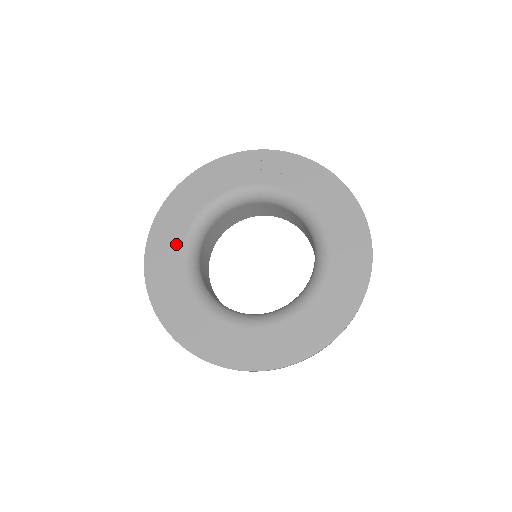
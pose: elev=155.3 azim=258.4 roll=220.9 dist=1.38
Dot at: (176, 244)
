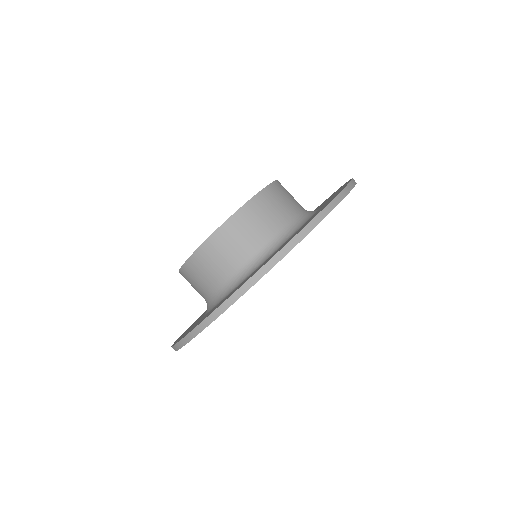
Dot at: occluded
